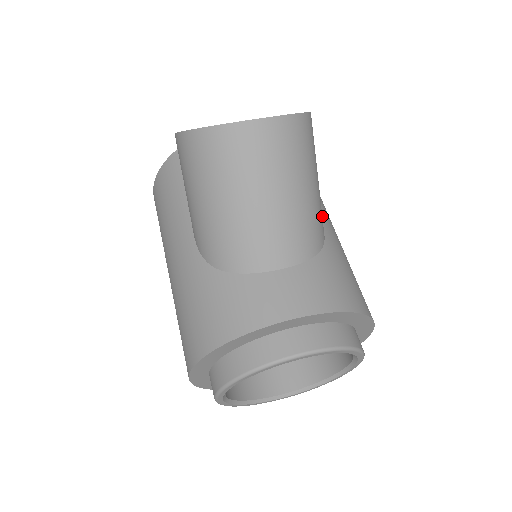
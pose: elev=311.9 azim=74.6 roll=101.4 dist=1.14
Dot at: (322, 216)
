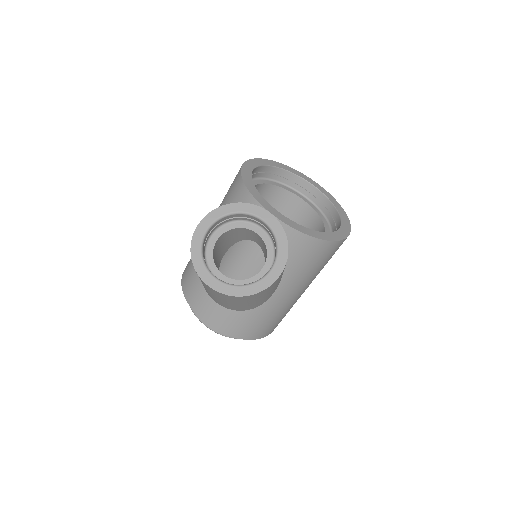
Dot at: (277, 294)
